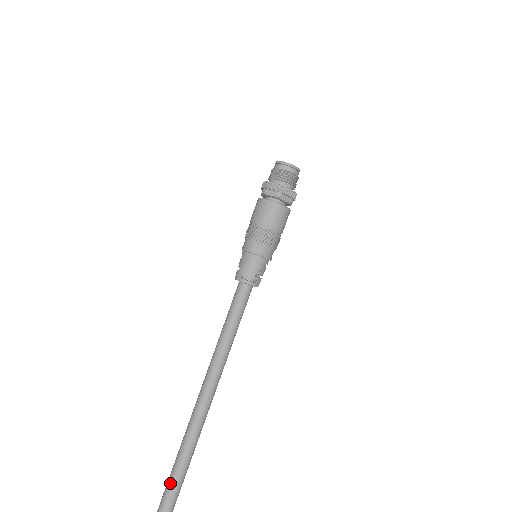
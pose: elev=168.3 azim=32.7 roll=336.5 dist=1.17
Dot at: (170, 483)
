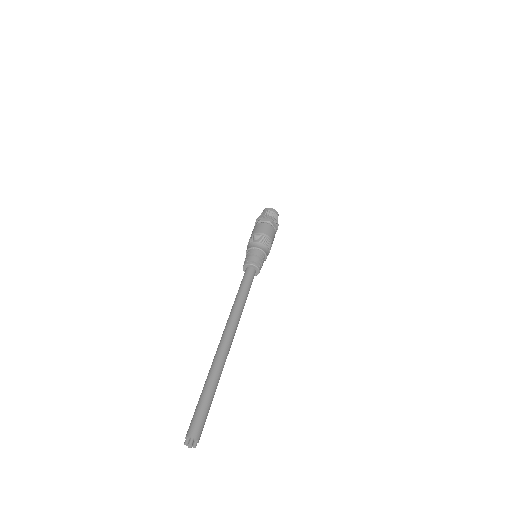
Dot at: (201, 404)
